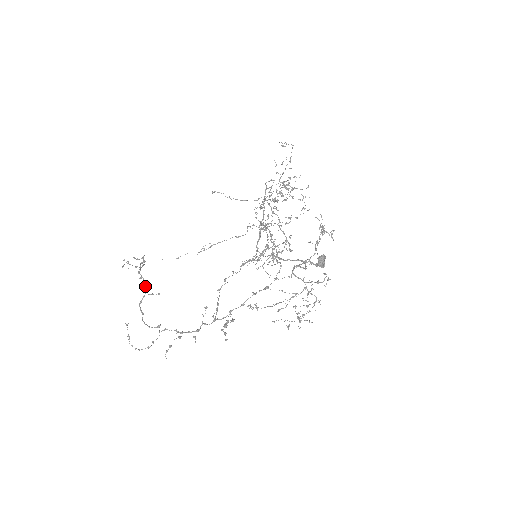
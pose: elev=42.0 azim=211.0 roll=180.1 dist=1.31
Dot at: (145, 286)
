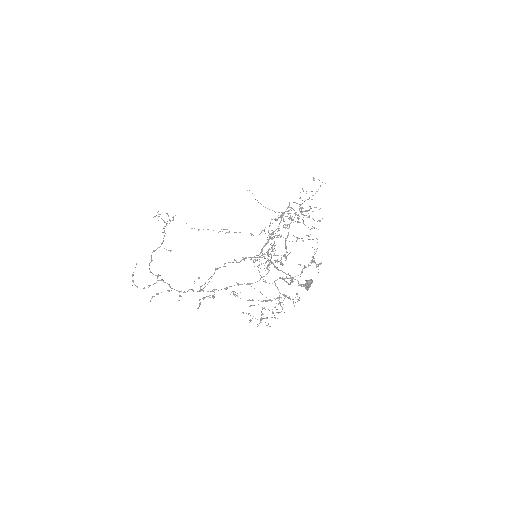
Dot at: occluded
